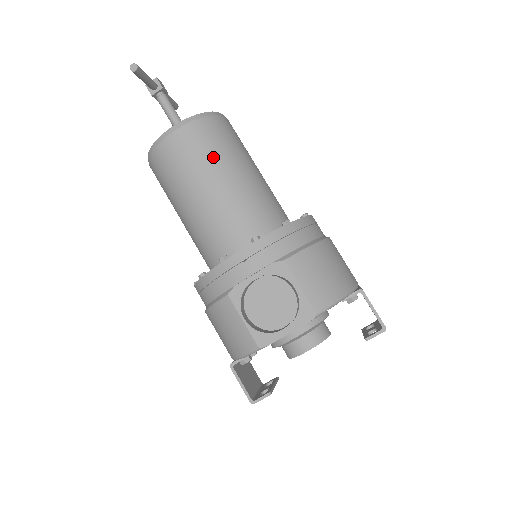
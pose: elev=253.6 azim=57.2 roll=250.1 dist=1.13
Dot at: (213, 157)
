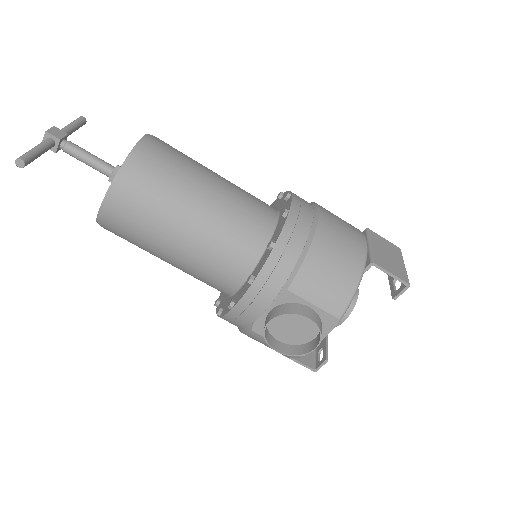
Dot at: (162, 211)
